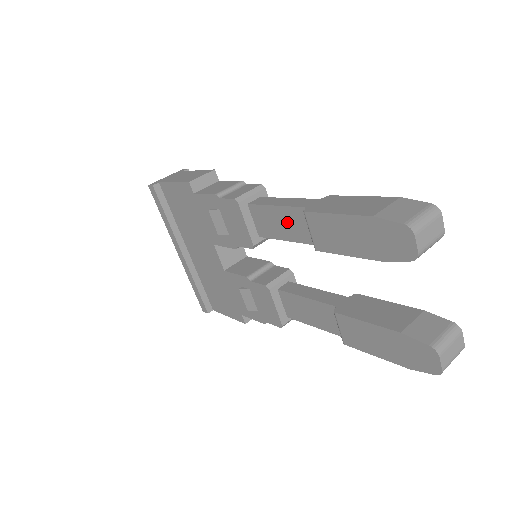
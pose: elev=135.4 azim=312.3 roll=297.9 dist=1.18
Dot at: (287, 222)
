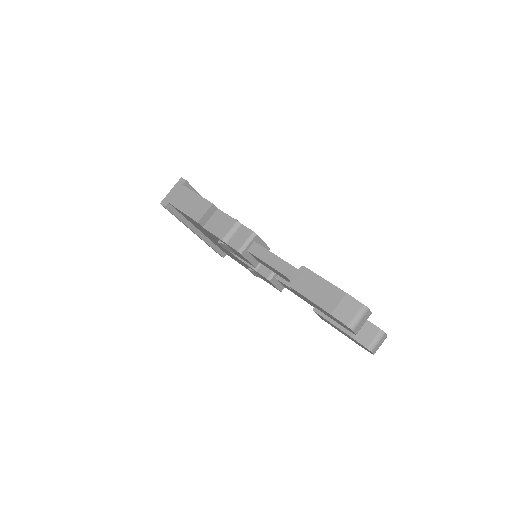
Dot at: occluded
